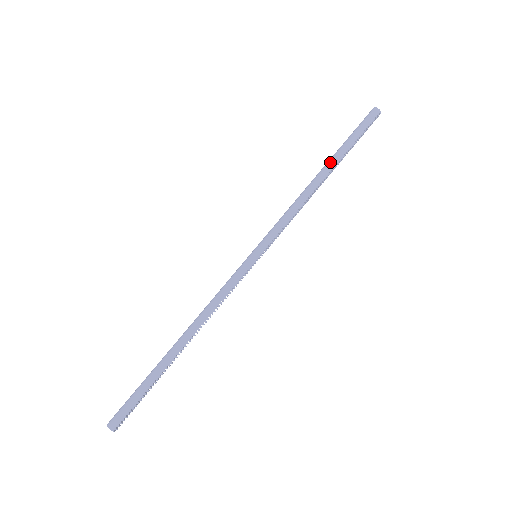
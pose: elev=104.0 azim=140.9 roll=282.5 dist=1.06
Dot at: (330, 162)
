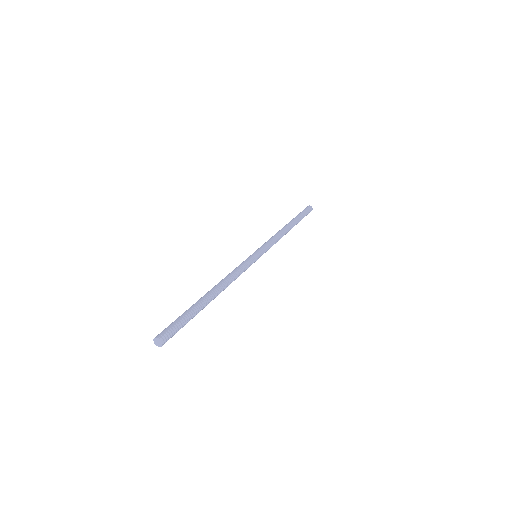
Dot at: (289, 222)
